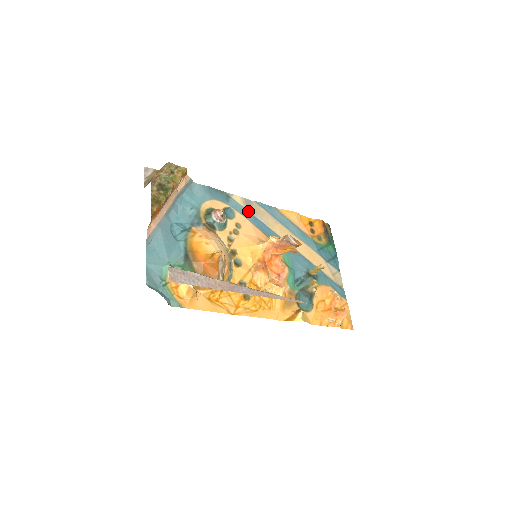
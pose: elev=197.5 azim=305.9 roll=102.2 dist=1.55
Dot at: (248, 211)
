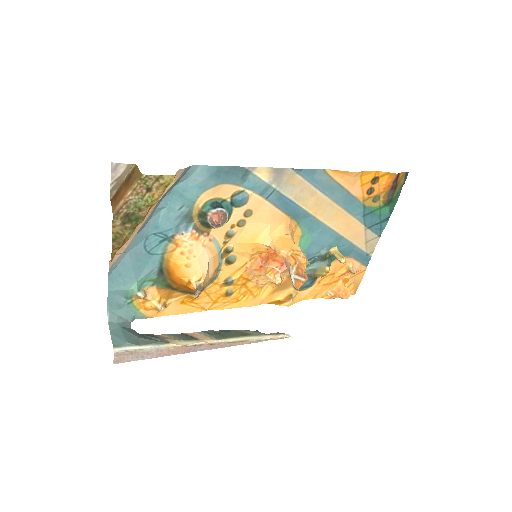
Dot at: (273, 188)
